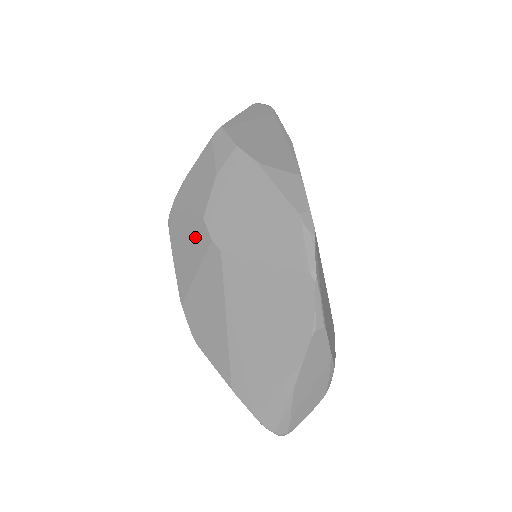
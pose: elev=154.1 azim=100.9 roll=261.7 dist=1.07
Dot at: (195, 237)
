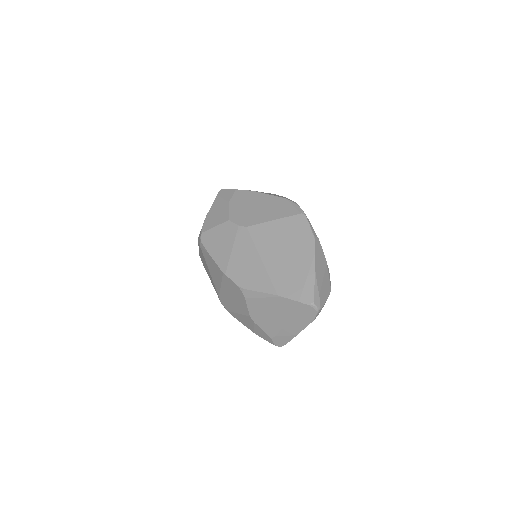
Dot at: (225, 232)
